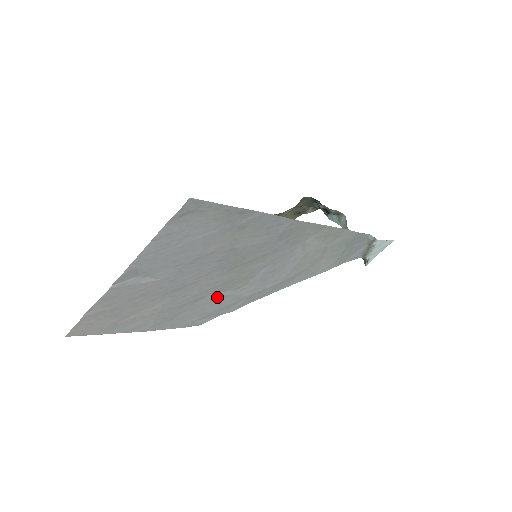
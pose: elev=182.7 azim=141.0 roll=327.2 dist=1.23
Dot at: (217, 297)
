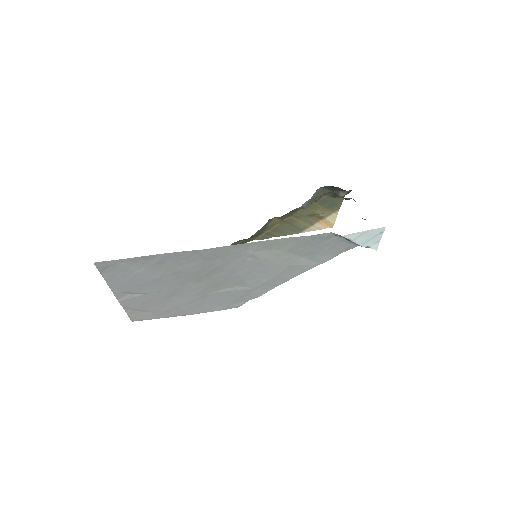
Dot at: (220, 293)
